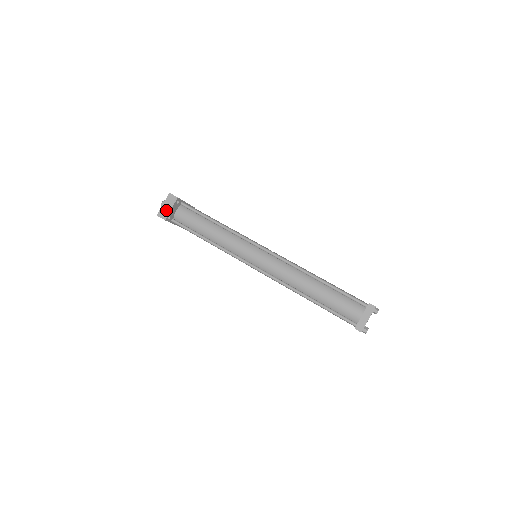
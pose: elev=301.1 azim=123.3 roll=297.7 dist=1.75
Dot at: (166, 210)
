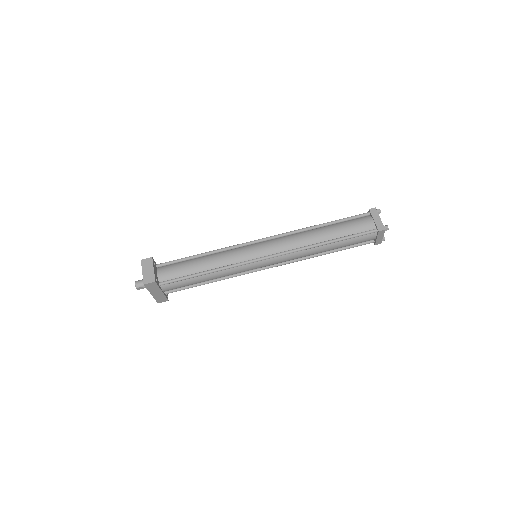
Dot at: (149, 274)
